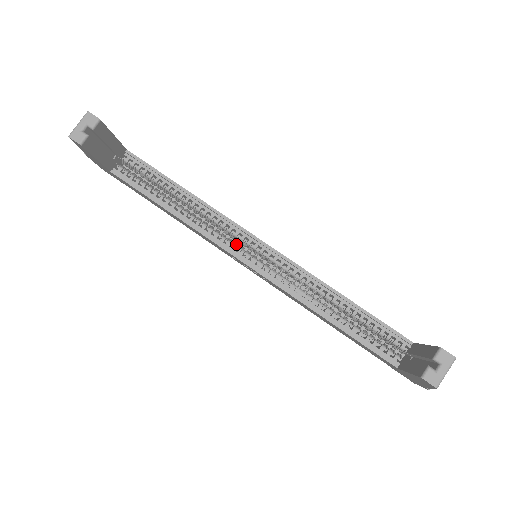
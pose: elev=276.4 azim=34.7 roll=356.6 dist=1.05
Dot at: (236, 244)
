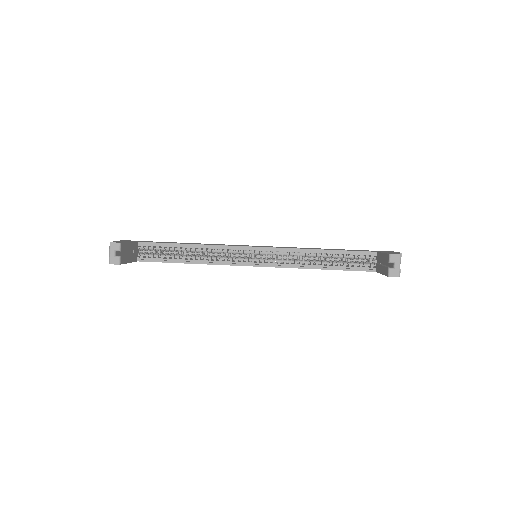
Dot at: (240, 257)
